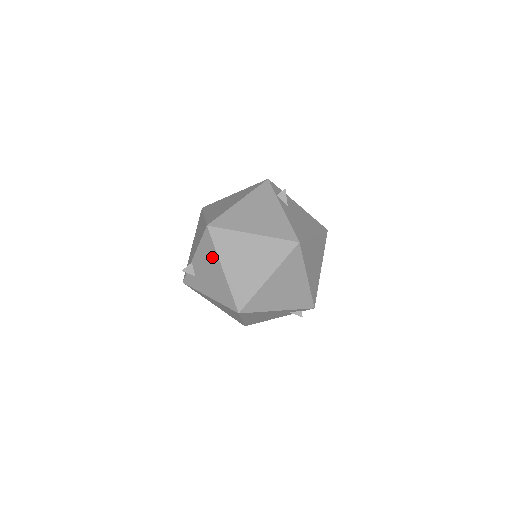
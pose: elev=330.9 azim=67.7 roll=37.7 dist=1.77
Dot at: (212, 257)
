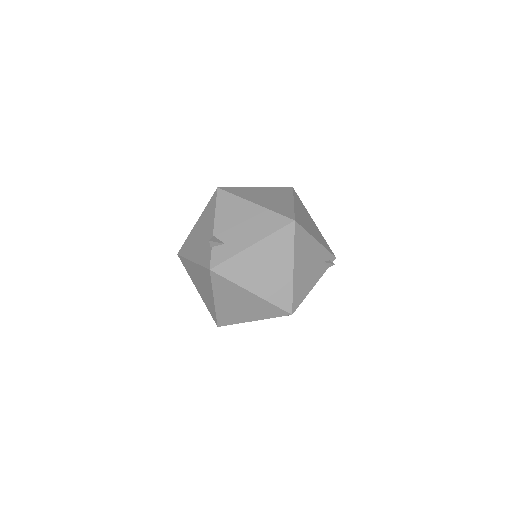
Dot at: (237, 205)
